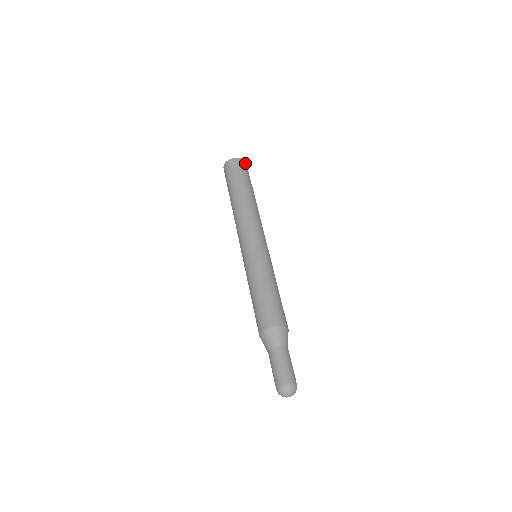
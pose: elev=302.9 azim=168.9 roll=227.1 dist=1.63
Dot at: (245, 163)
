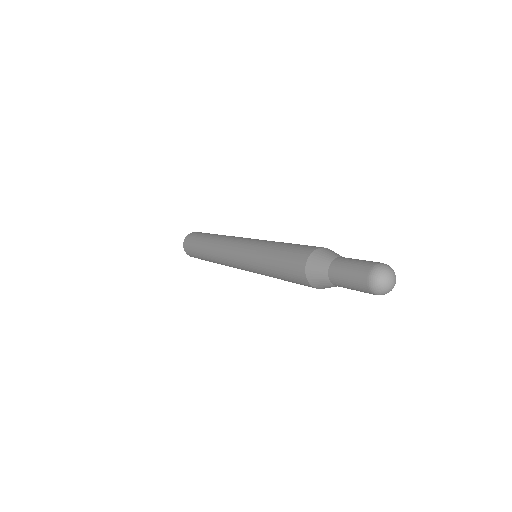
Dot at: occluded
